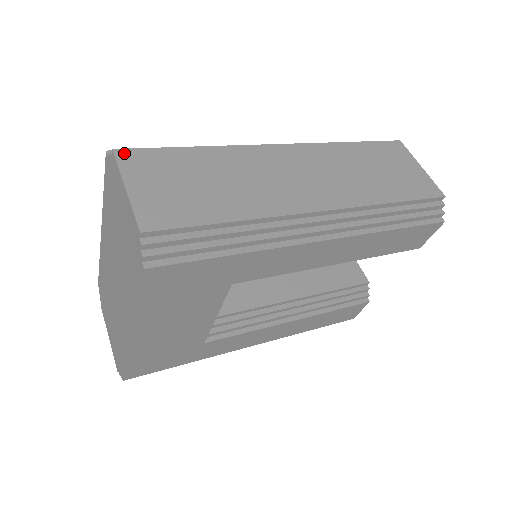
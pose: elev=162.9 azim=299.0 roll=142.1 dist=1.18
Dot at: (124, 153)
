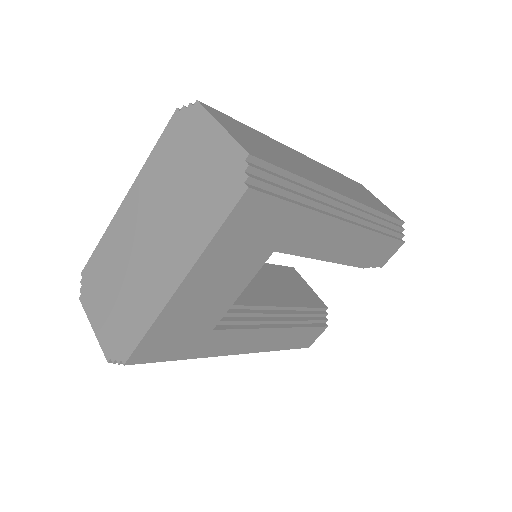
Dot at: (206, 106)
